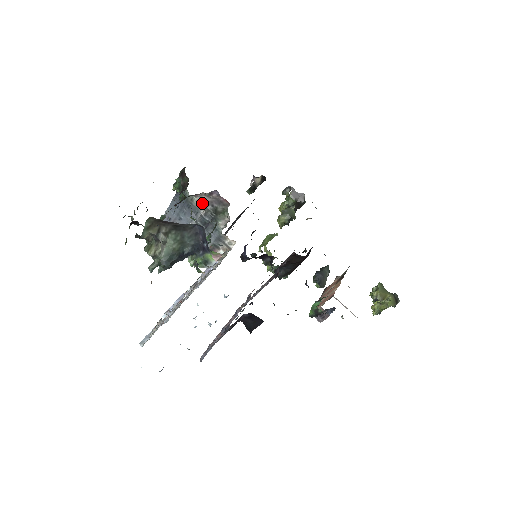
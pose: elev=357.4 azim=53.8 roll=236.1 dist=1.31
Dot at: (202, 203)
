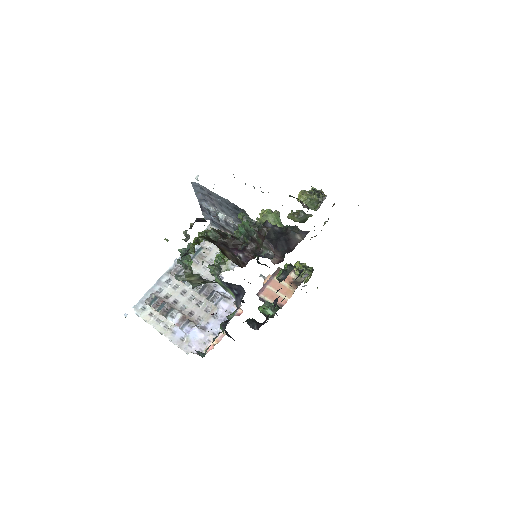
Dot at: occluded
